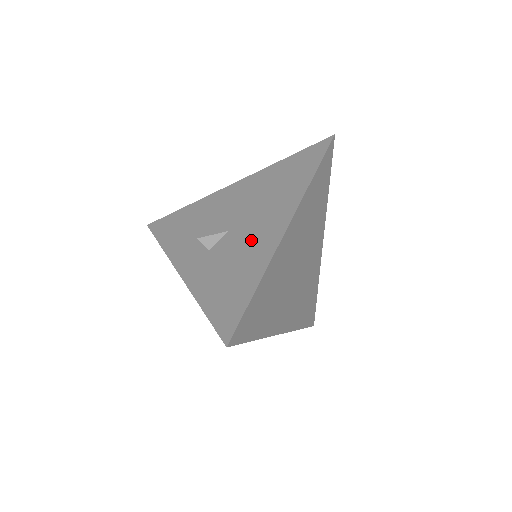
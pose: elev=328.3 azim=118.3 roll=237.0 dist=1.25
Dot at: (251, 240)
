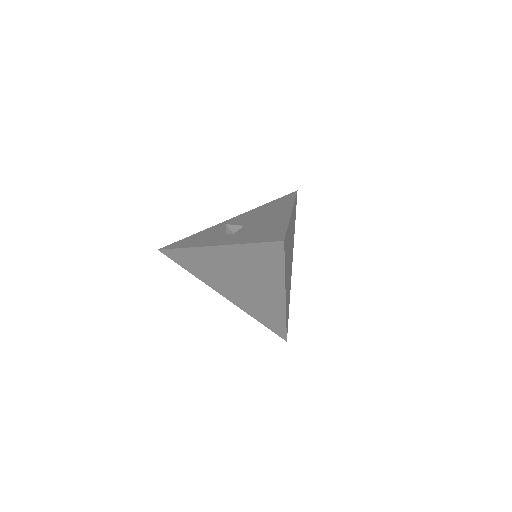
Dot at: (267, 221)
